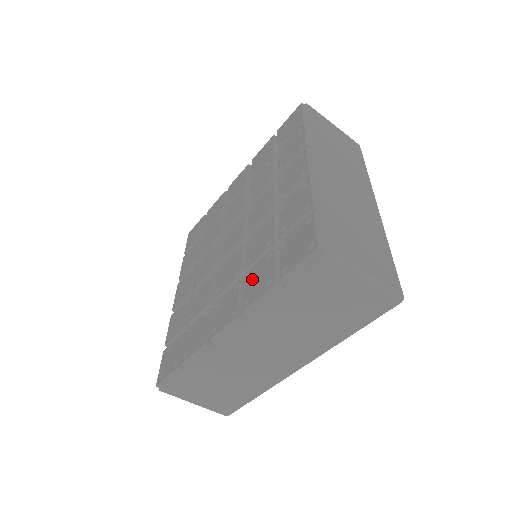
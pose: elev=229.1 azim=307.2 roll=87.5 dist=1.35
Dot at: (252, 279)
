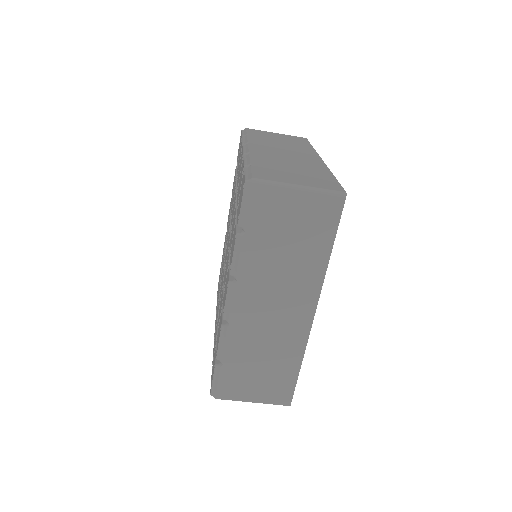
Dot at: (231, 250)
